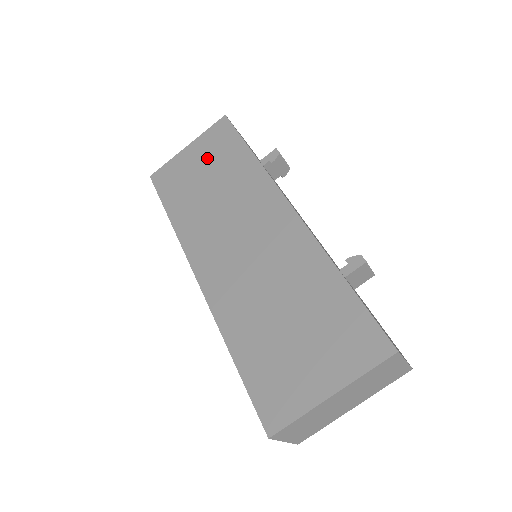
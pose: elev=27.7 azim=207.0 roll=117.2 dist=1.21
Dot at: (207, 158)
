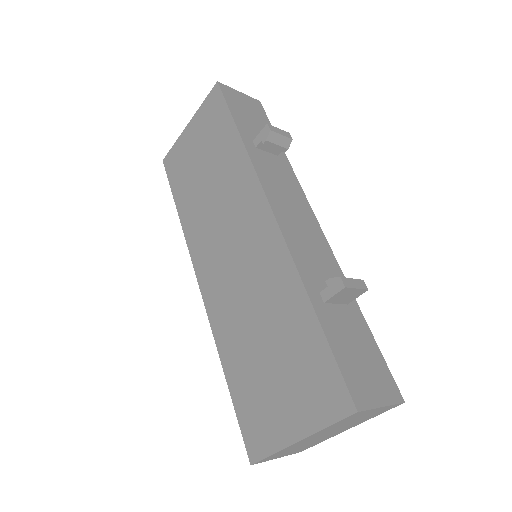
Dot at: (203, 141)
